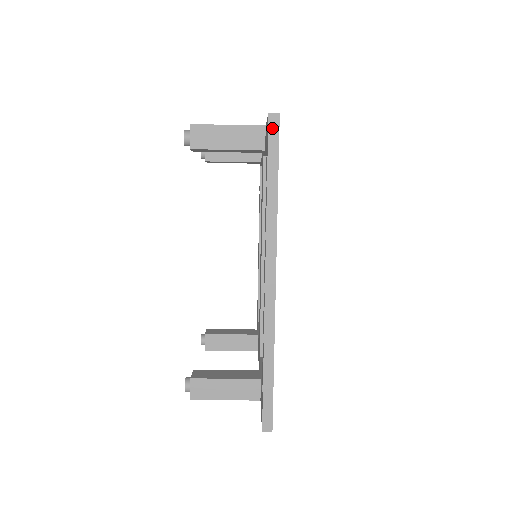
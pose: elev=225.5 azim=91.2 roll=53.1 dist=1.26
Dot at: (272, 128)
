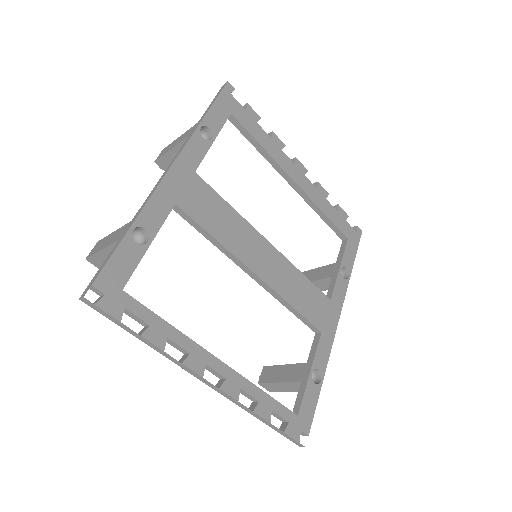
Dot at: (93, 307)
